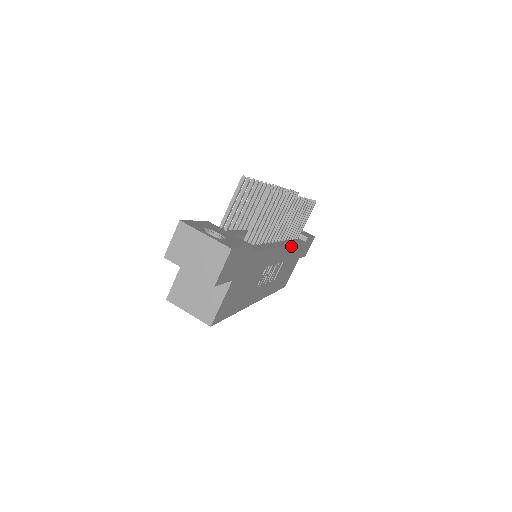
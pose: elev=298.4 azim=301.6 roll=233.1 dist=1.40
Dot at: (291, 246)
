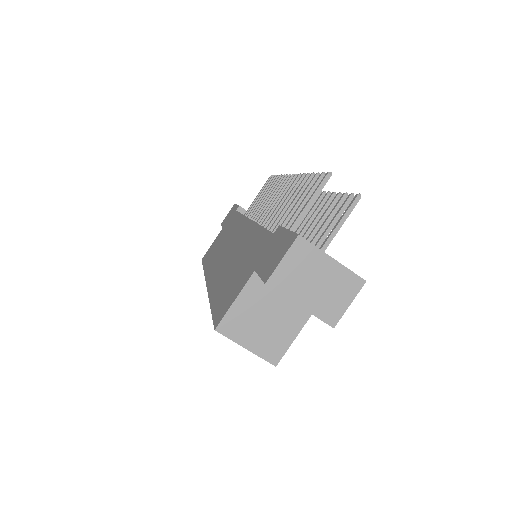
Dot at: occluded
